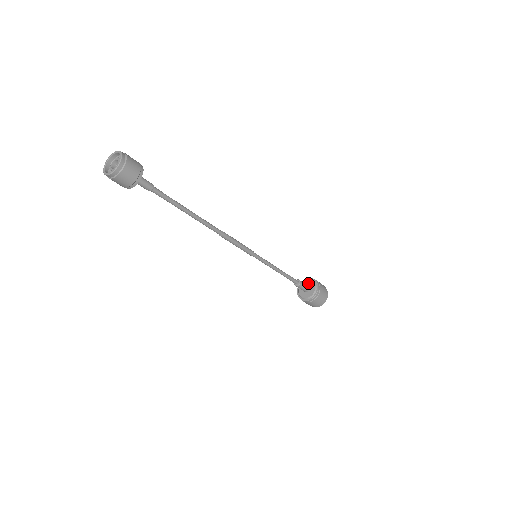
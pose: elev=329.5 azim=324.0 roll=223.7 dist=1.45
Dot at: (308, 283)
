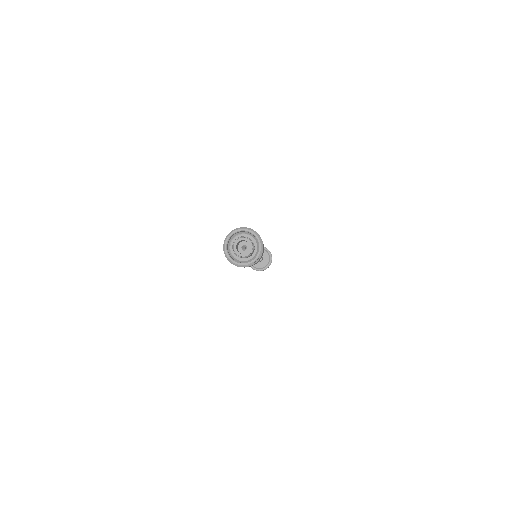
Dot at: occluded
